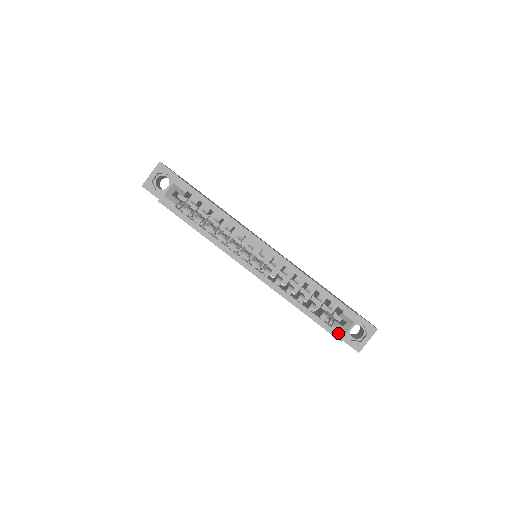
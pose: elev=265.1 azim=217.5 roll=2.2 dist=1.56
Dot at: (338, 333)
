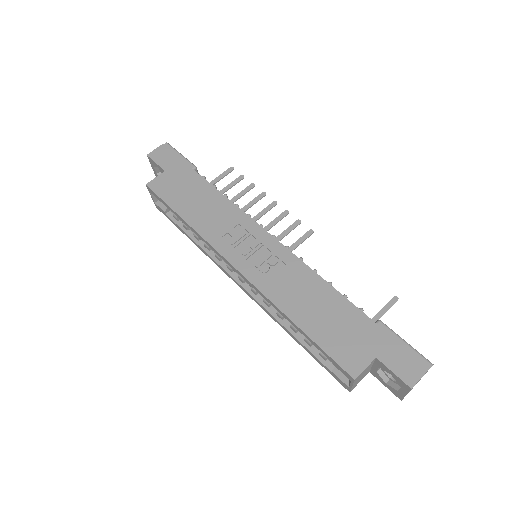
Dot at: (341, 382)
